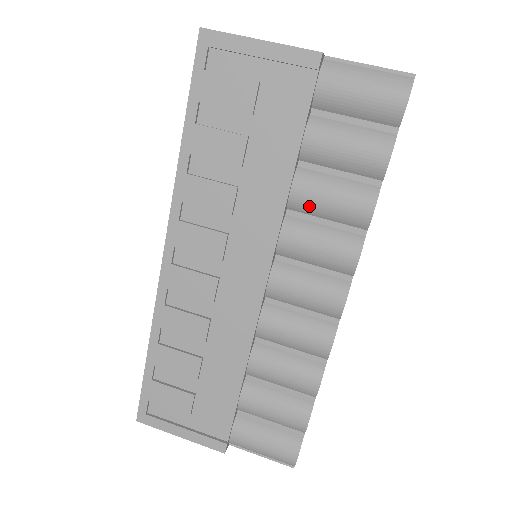
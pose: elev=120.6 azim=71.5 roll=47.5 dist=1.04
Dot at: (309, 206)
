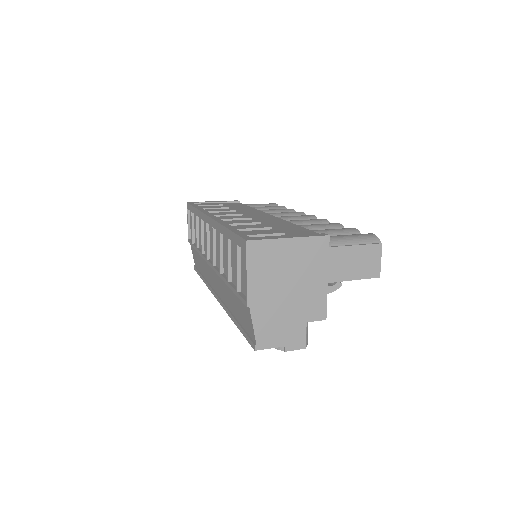
Dot at: (267, 212)
